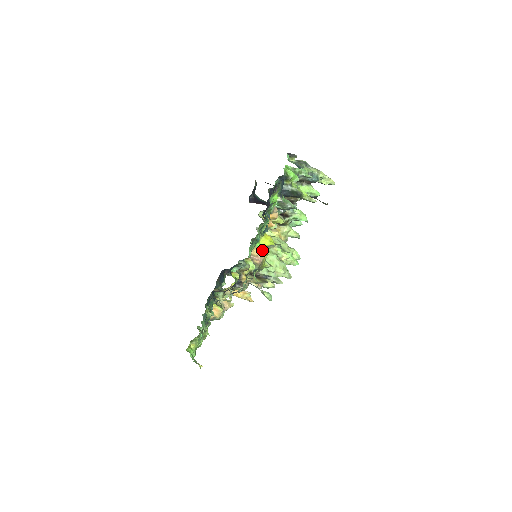
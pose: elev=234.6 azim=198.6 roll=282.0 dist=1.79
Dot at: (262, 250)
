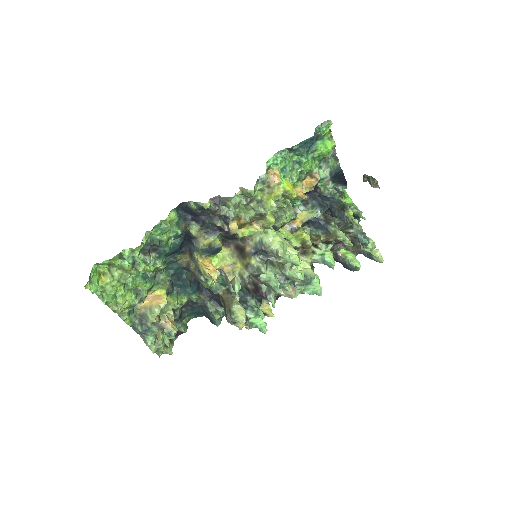
Dot at: (282, 179)
